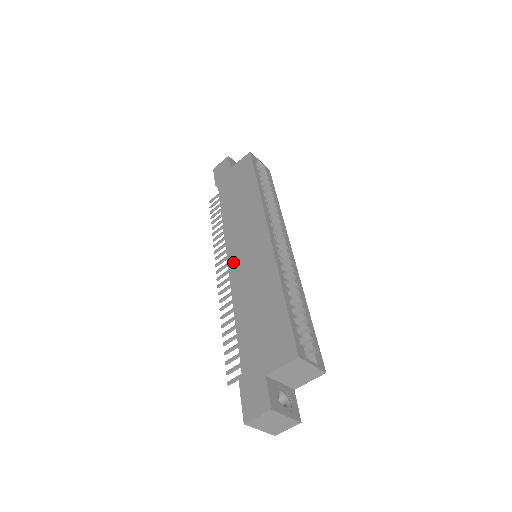
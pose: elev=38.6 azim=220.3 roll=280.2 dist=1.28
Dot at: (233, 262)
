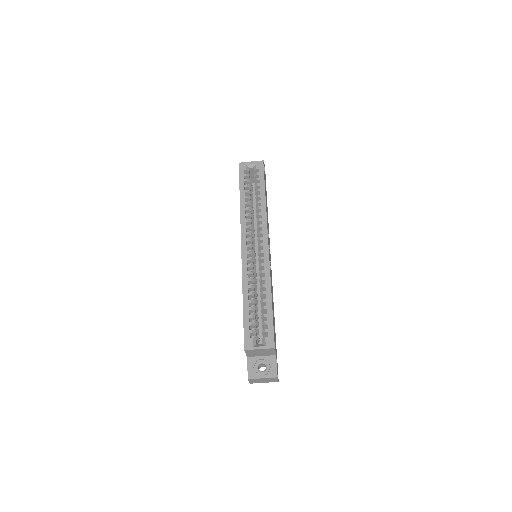
Dot at: occluded
